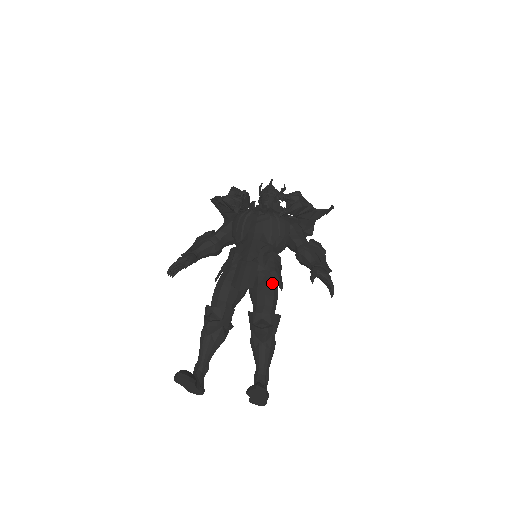
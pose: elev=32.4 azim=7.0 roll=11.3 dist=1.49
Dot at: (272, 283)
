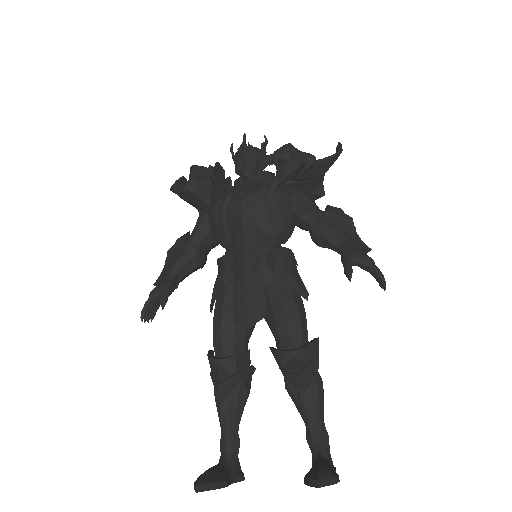
Dot at: (291, 297)
